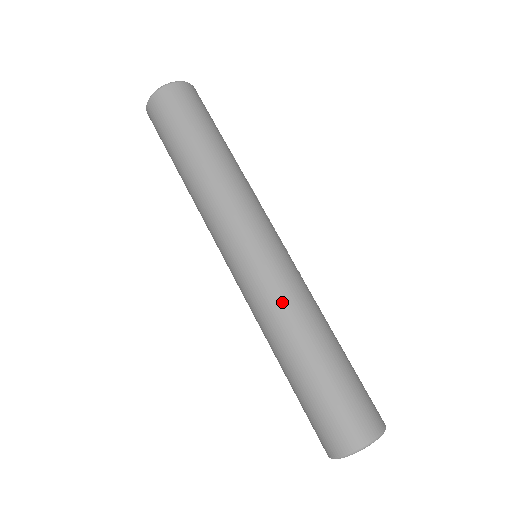
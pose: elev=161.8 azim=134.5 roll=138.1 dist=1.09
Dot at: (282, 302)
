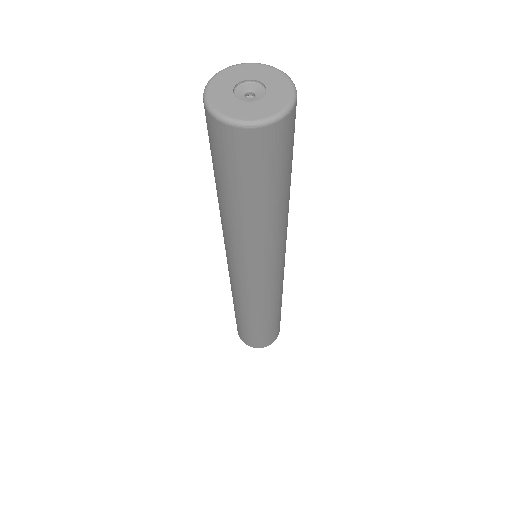
Dot at: (272, 301)
